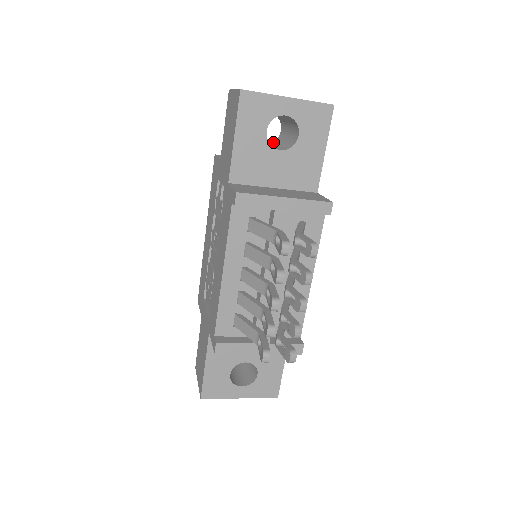
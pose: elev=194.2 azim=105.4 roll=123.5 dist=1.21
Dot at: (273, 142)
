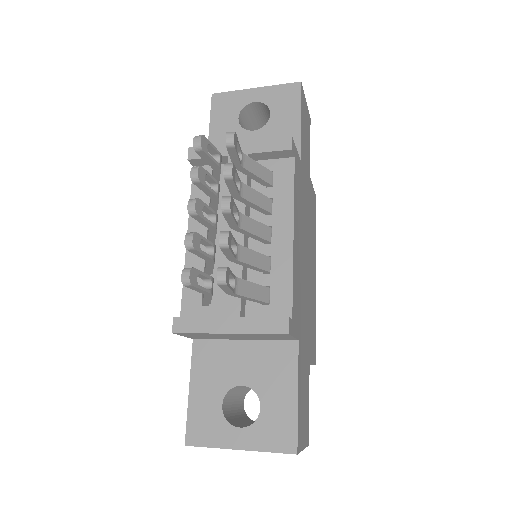
Dot at: occluded
